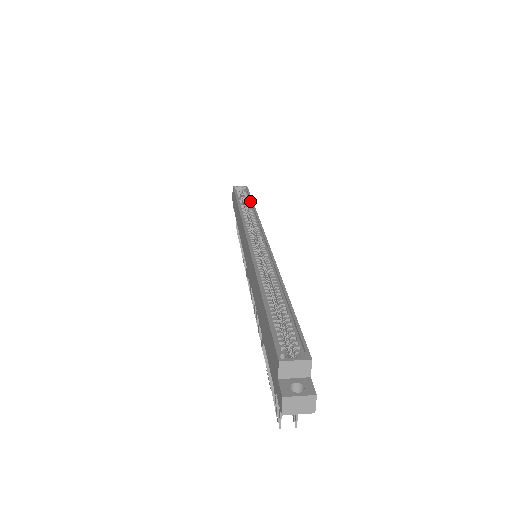
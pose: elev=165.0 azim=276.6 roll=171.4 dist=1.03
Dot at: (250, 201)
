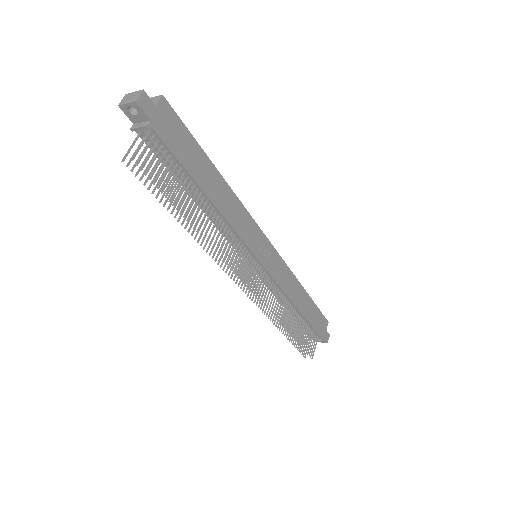
Dot at: (309, 299)
